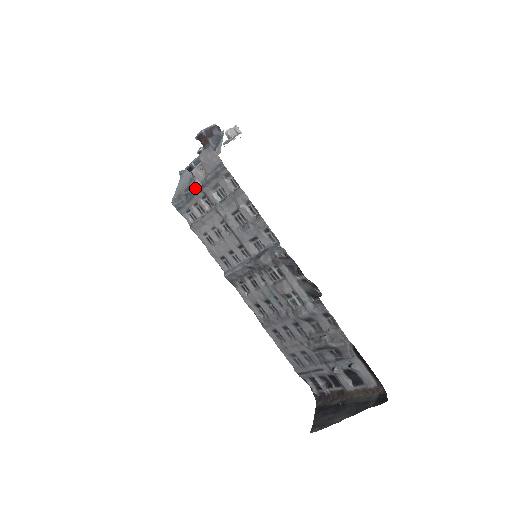
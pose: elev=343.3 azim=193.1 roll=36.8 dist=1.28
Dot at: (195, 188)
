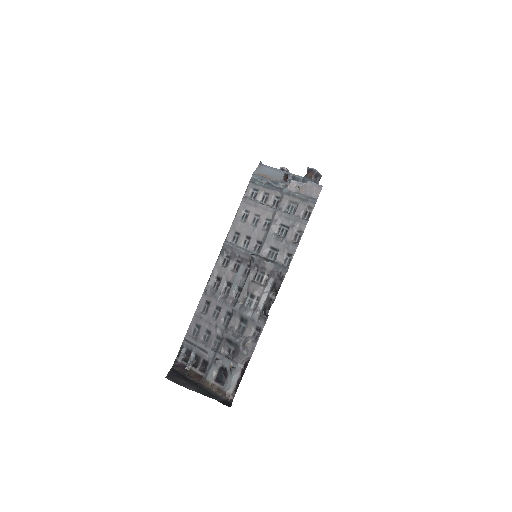
Dot at: (280, 188)
